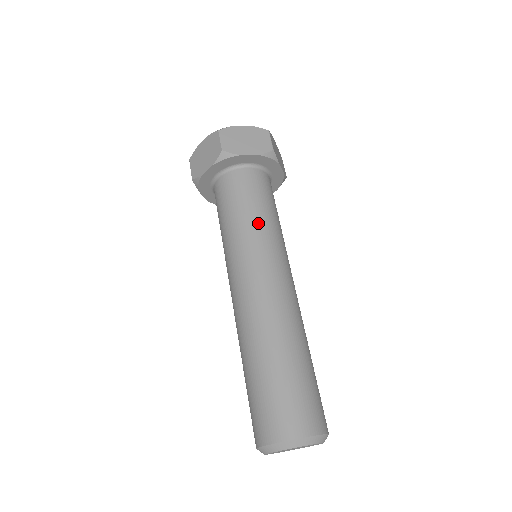
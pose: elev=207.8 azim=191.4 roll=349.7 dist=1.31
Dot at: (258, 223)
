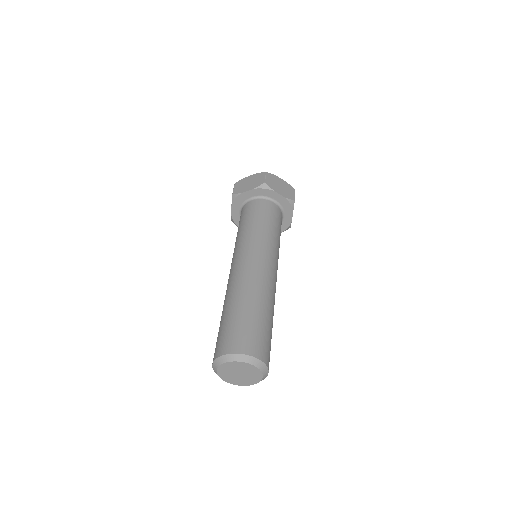
Dot at: (270, 233)
